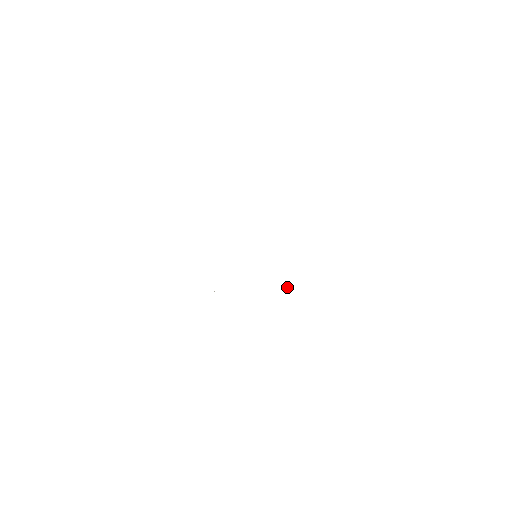
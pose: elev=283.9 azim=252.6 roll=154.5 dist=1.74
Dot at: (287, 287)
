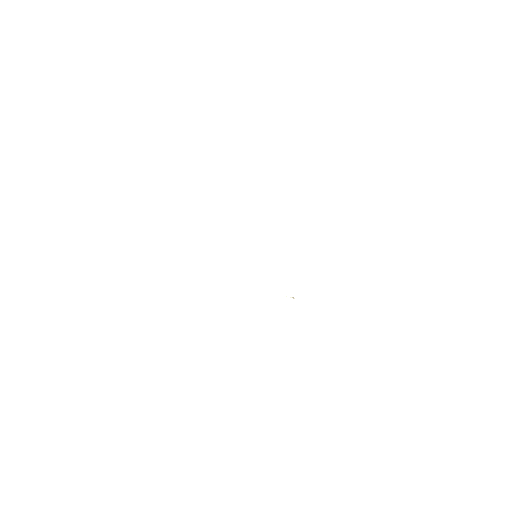
Dot at: occluded
